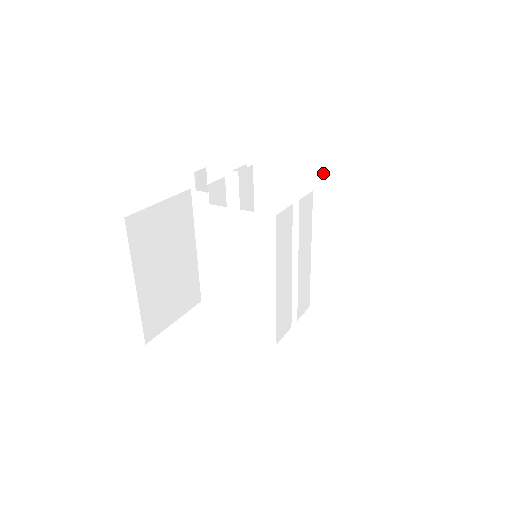
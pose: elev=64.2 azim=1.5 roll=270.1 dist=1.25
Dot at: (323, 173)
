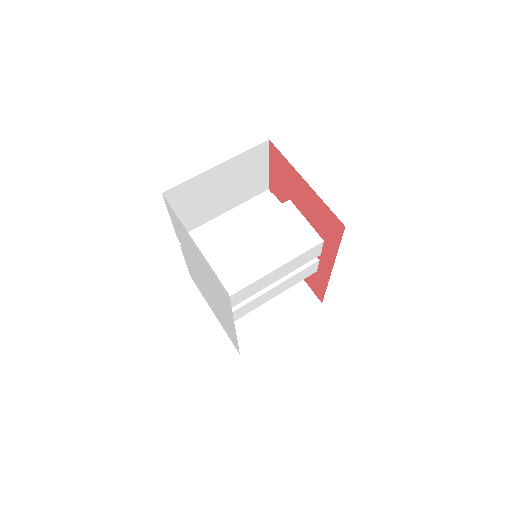
Dot at: (306, 282)
